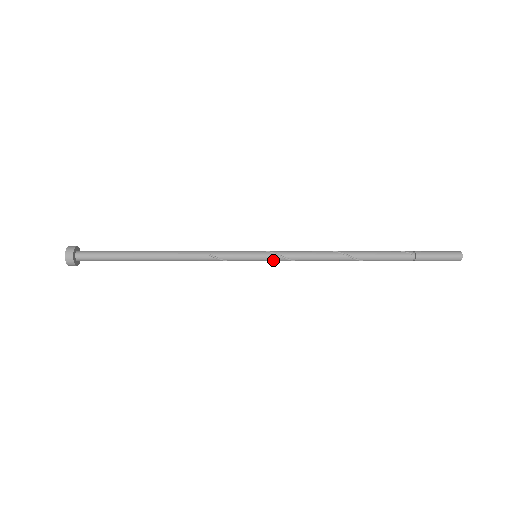
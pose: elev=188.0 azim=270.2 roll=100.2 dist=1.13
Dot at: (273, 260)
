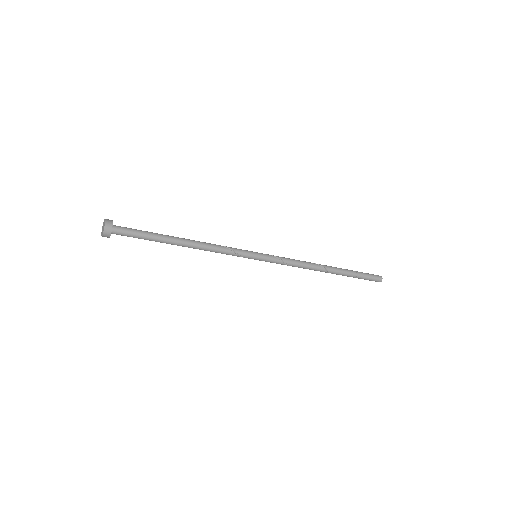
Dot at: (269, 259)
